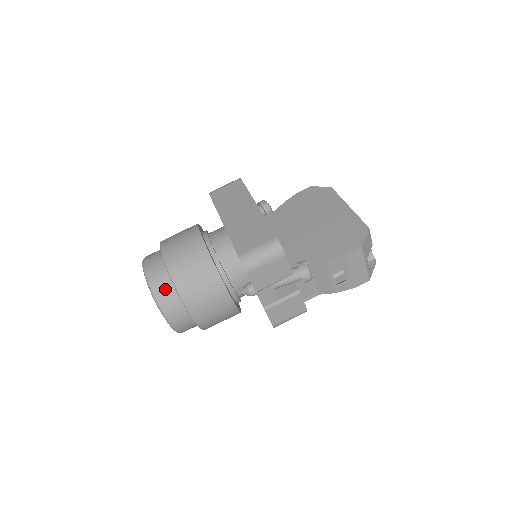
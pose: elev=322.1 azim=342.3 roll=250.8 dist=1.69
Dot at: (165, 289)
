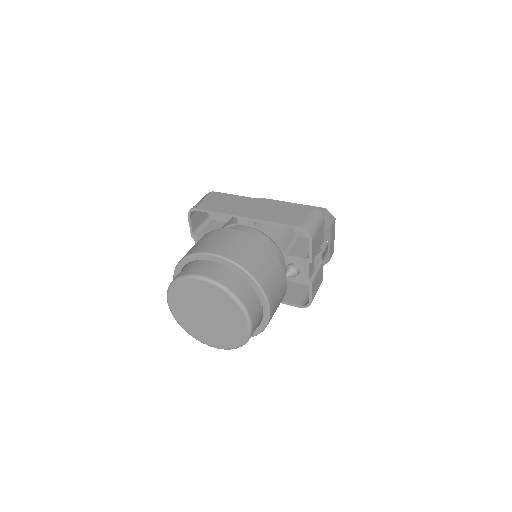
Dot at: (241, 286)
